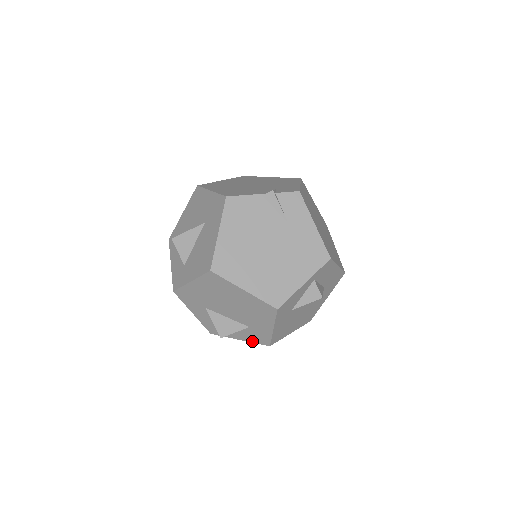
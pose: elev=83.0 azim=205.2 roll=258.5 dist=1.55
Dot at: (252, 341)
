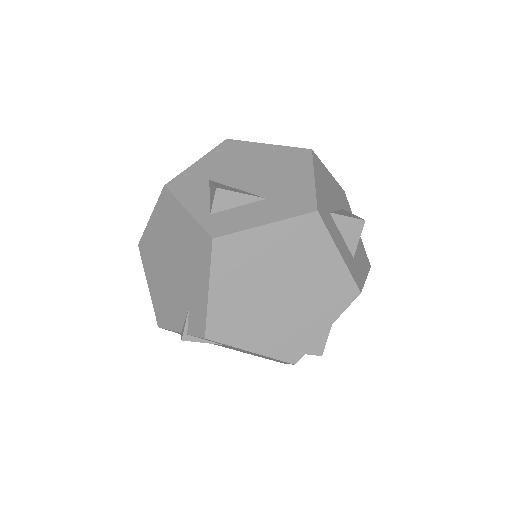
Dot at: occluded
